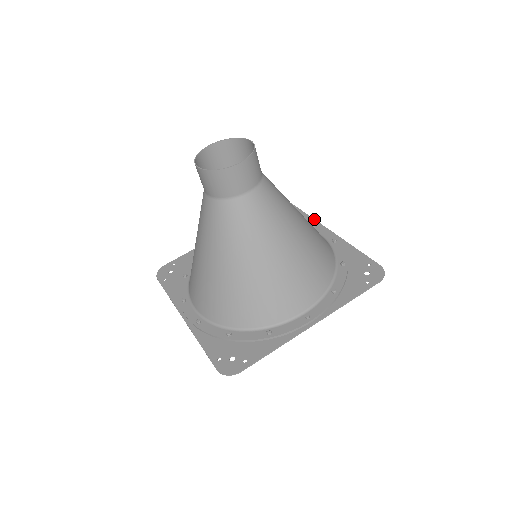
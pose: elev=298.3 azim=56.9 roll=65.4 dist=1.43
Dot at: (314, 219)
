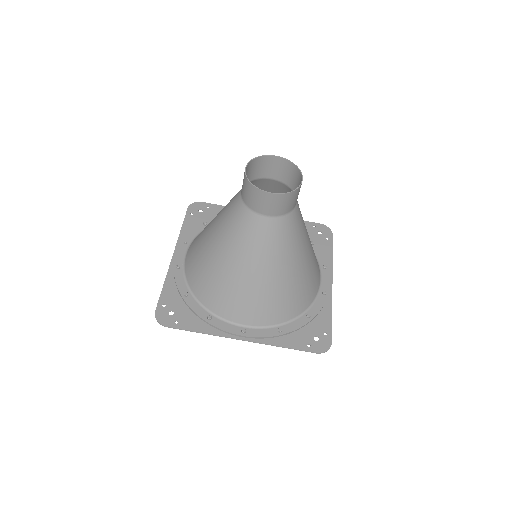
Dot at: (332, 262)
